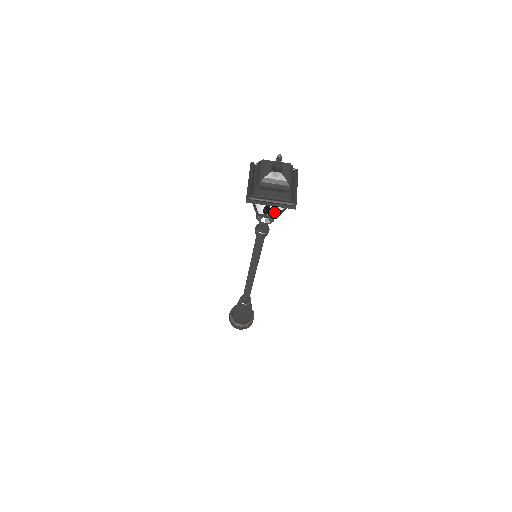
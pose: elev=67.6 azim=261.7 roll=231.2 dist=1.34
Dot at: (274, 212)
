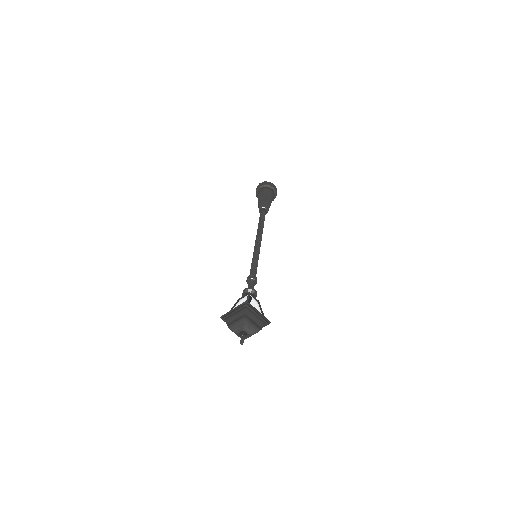
Dot at: occluded
